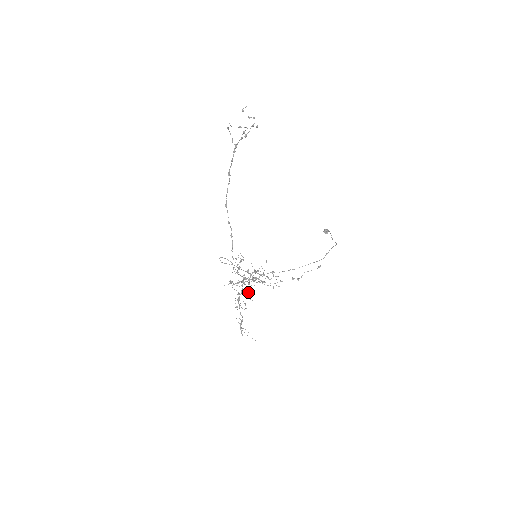
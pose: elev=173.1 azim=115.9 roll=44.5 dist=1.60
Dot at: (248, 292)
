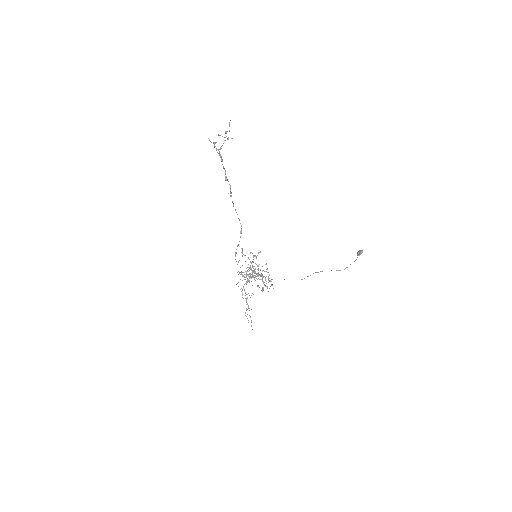
Dot at: (266, 286)
